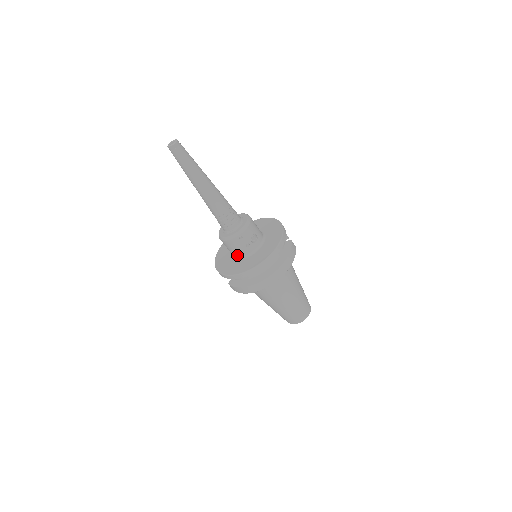
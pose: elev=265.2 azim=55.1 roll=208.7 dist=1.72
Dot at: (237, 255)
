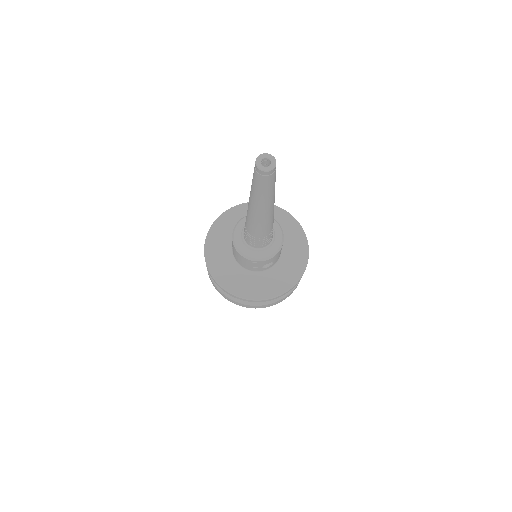
Dot at: (237, 260)
